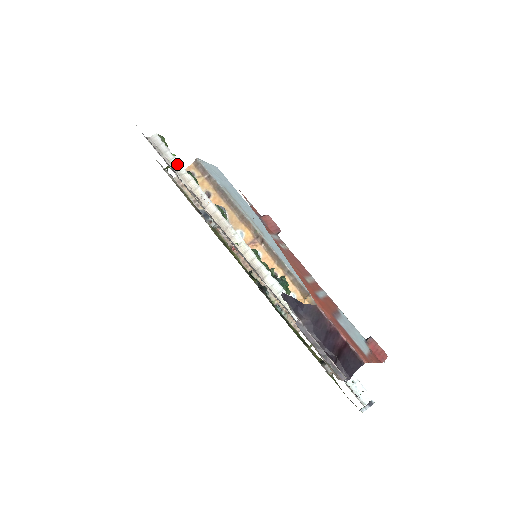
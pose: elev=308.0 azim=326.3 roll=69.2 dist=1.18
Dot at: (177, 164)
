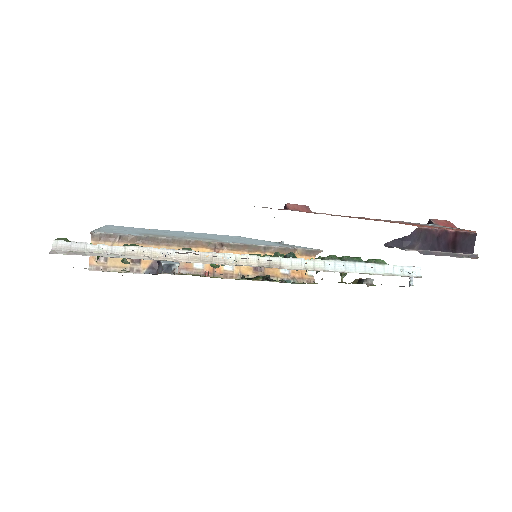
Dot at: (108, 248)
